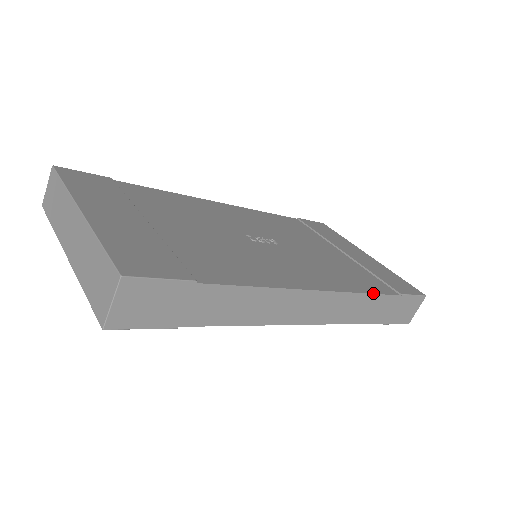
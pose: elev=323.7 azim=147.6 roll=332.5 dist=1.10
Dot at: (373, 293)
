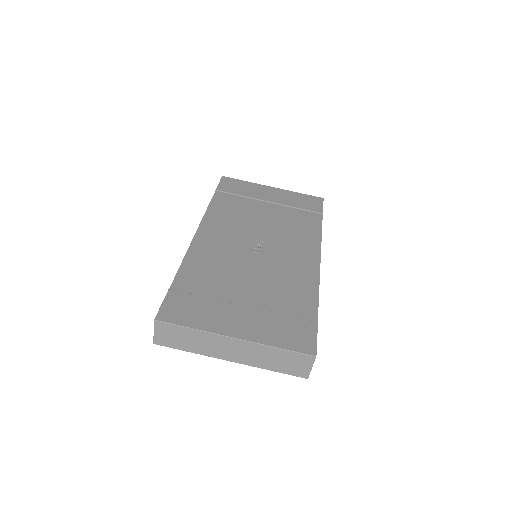
Dot at: (321, 230)
